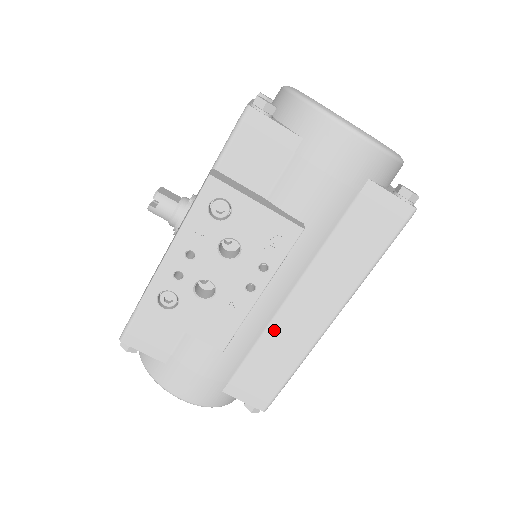
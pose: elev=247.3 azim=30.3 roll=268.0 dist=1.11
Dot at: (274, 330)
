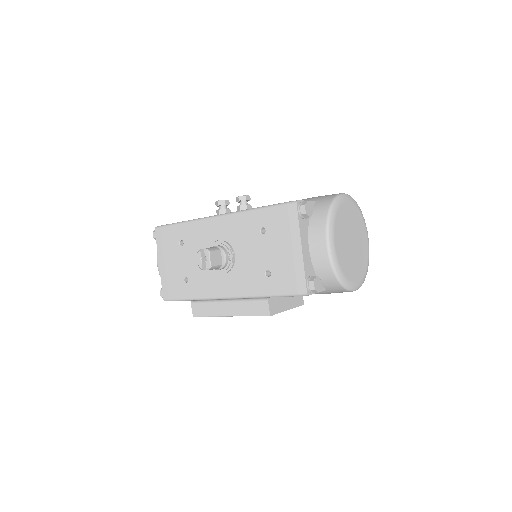
Dot at: occluded
